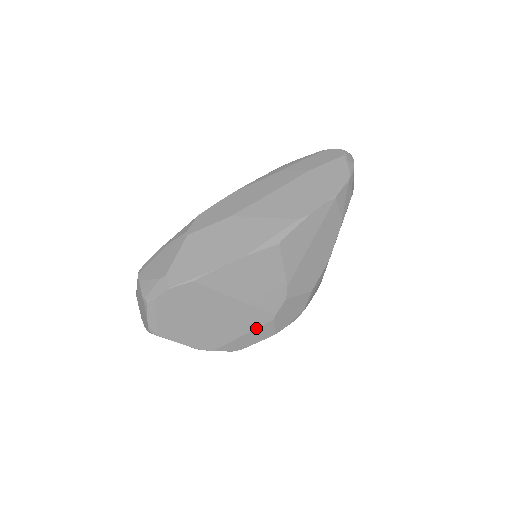
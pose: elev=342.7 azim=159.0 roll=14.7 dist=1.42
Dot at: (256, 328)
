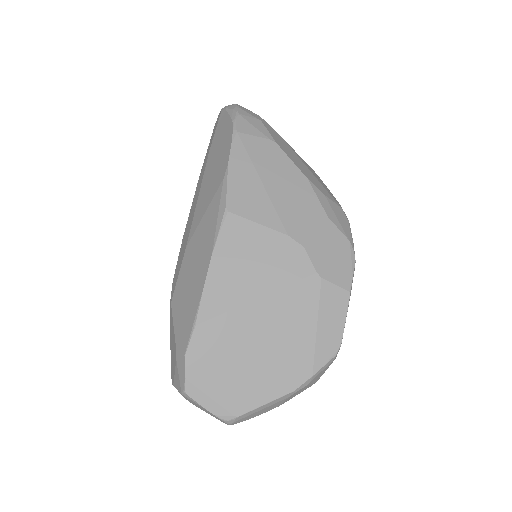
Dot at: (318, 306)
